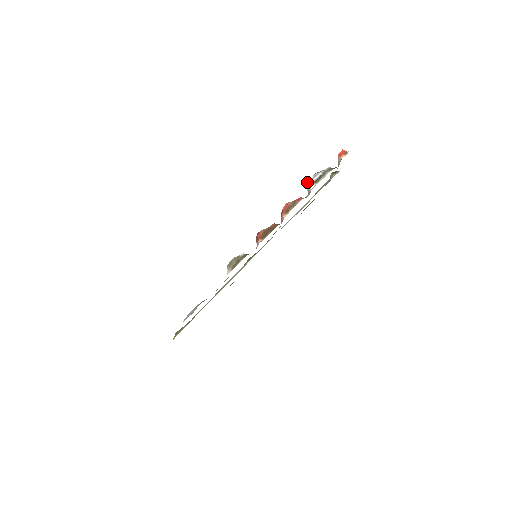
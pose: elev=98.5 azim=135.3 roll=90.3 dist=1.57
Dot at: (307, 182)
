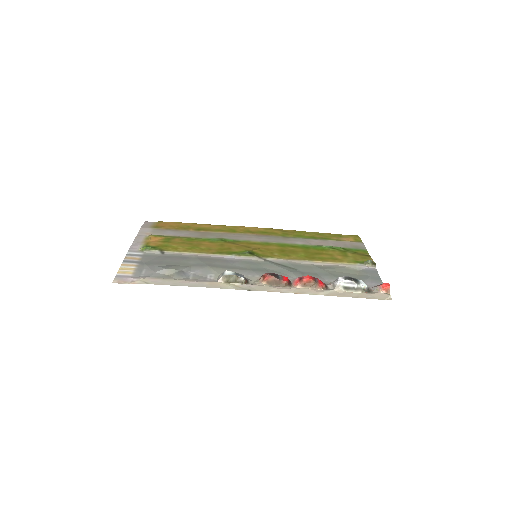
Dot at: (341, 279)
